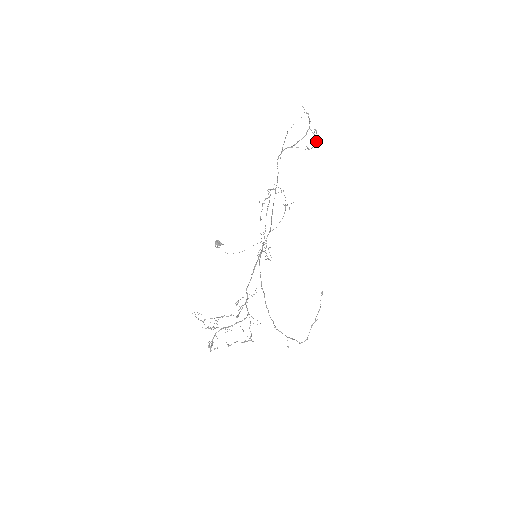
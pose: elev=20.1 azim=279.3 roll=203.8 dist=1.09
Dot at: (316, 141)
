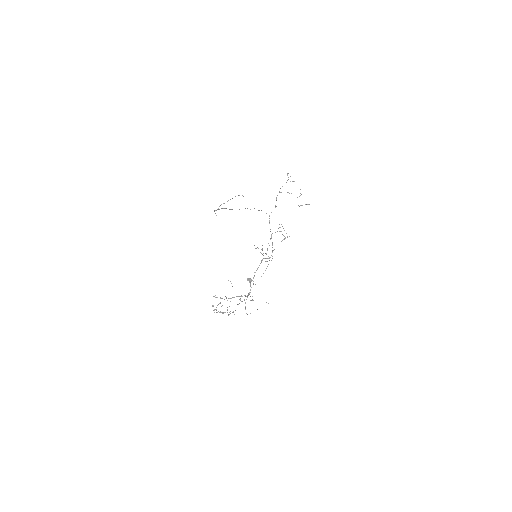
Dot at: (301, 194)
